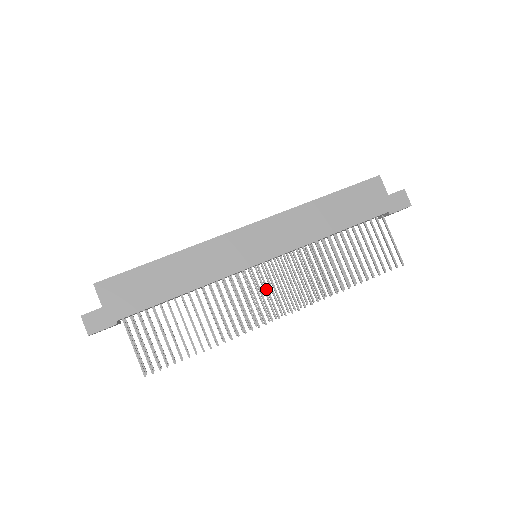
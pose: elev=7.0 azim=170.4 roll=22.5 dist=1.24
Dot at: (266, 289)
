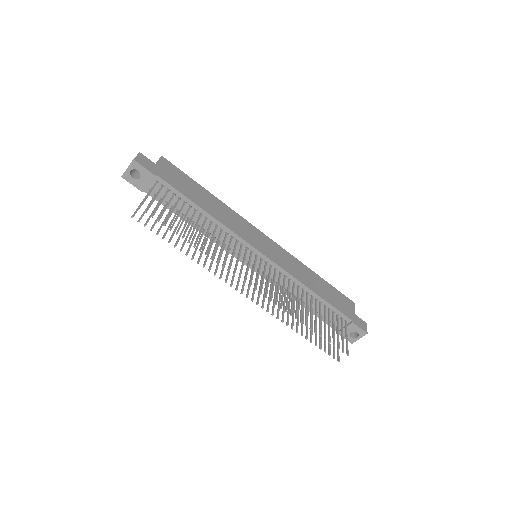
Dot at: (253, 267)
